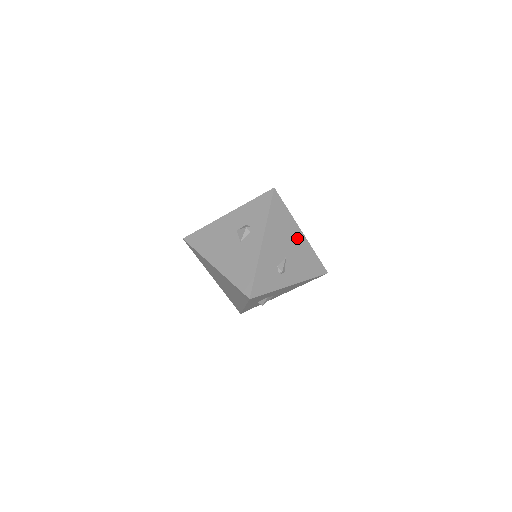
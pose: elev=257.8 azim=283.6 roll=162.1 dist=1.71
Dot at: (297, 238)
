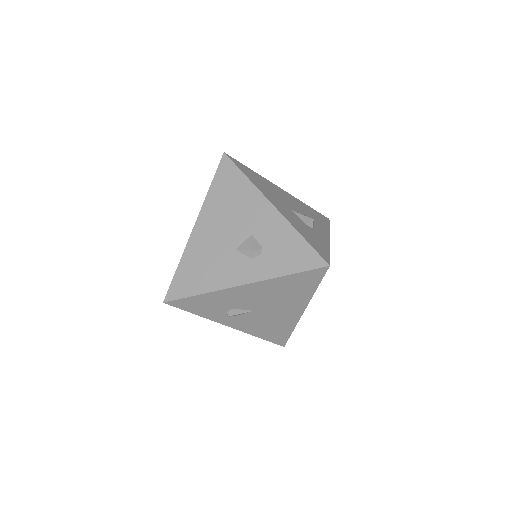
Dot at: (290, 310)
